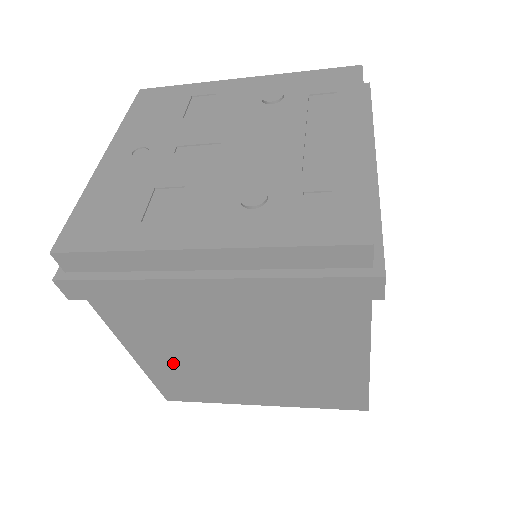
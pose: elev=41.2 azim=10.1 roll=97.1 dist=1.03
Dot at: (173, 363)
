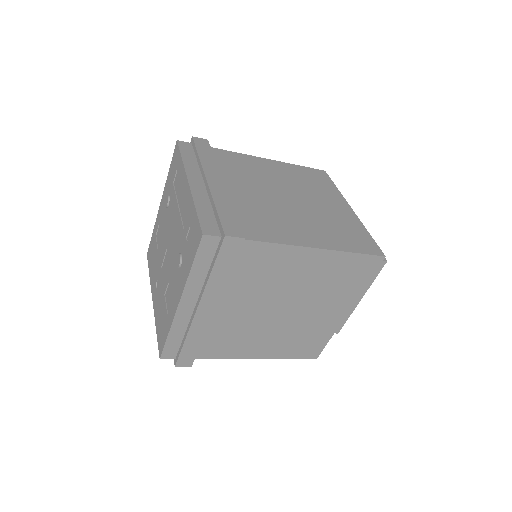
Dot at: (275, 343)
